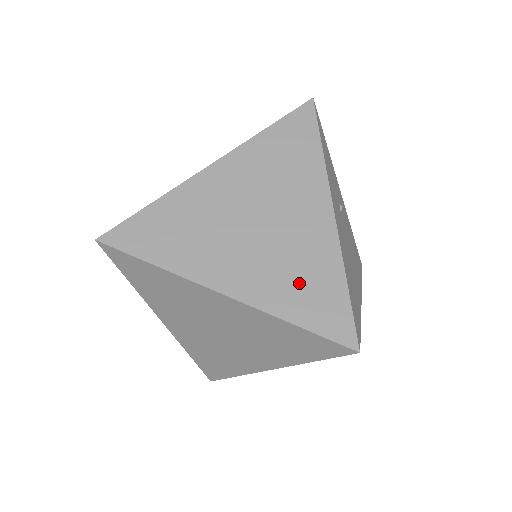
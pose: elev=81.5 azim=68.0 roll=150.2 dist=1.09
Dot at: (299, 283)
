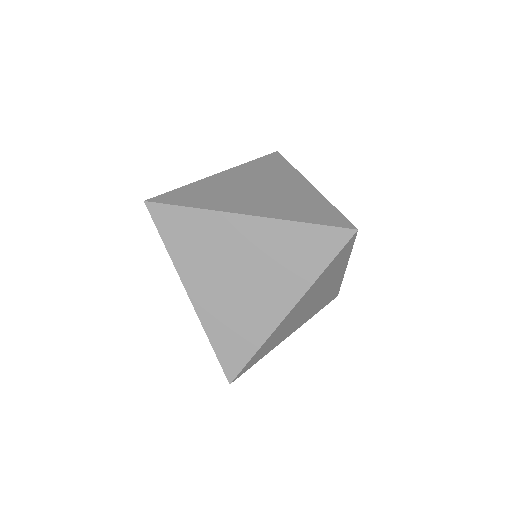
Dot at: (300, 208)
